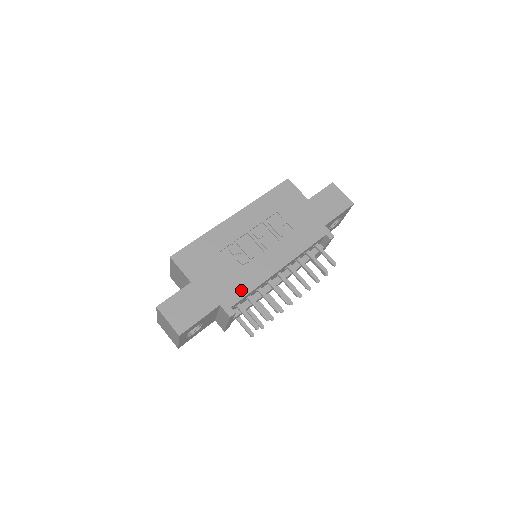
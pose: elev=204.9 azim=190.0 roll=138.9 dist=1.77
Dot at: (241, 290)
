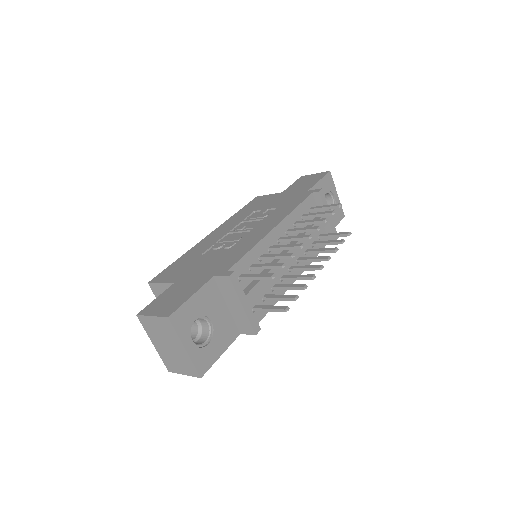
Dot at: (235, 257)
